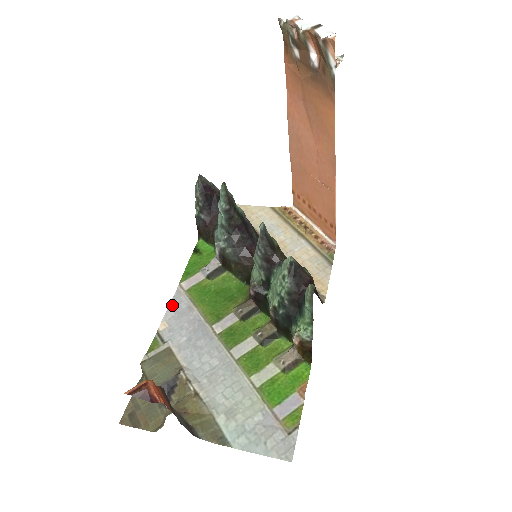
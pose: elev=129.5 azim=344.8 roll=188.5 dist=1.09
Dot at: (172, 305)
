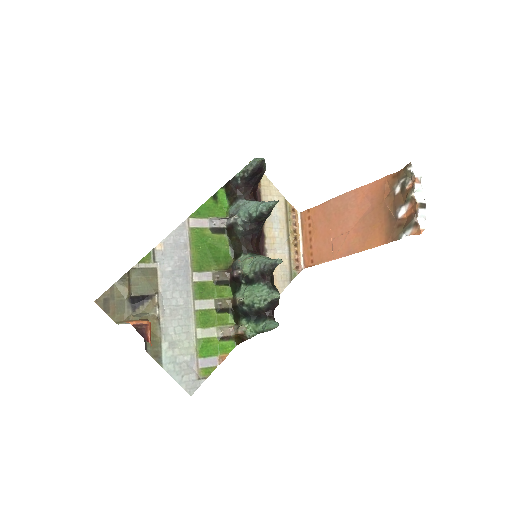
Dot at: (174, 233)
